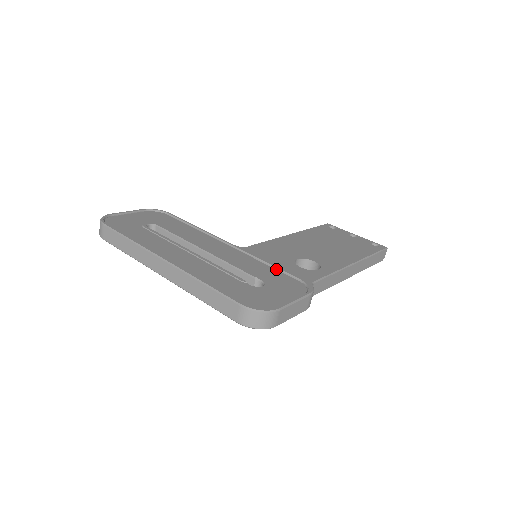
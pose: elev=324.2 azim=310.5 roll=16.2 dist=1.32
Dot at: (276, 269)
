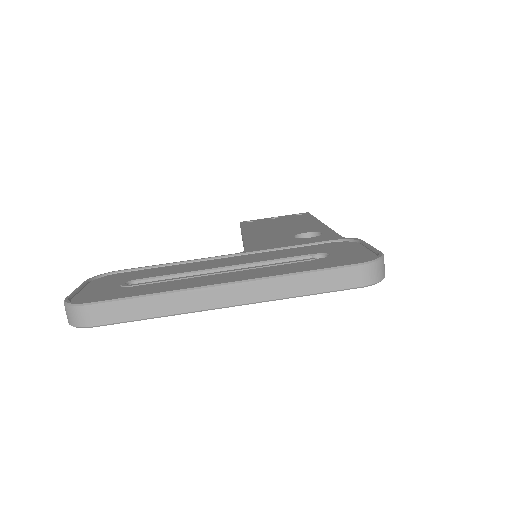
Dot at: (302, 246)
